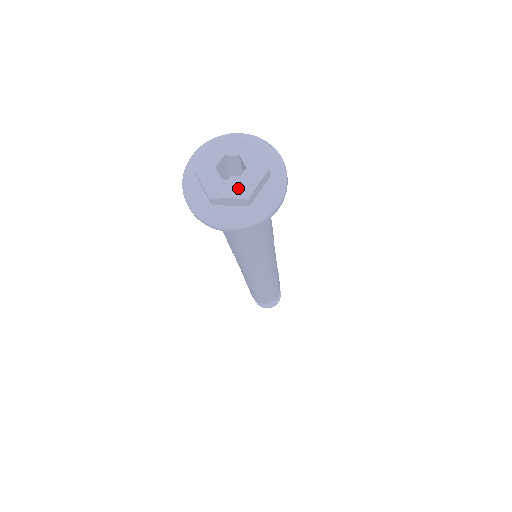
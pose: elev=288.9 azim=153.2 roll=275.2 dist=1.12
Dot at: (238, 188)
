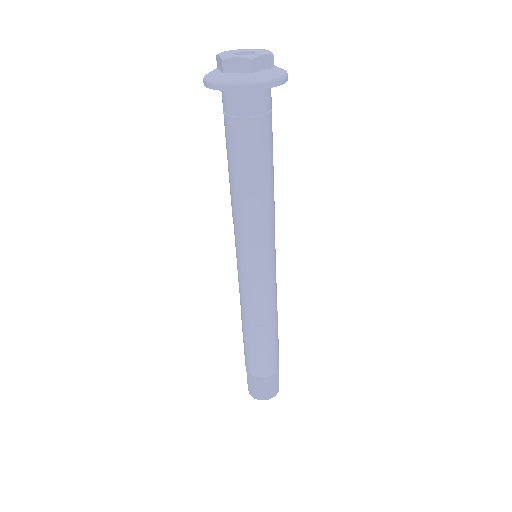
Dot at: (246, 56)
